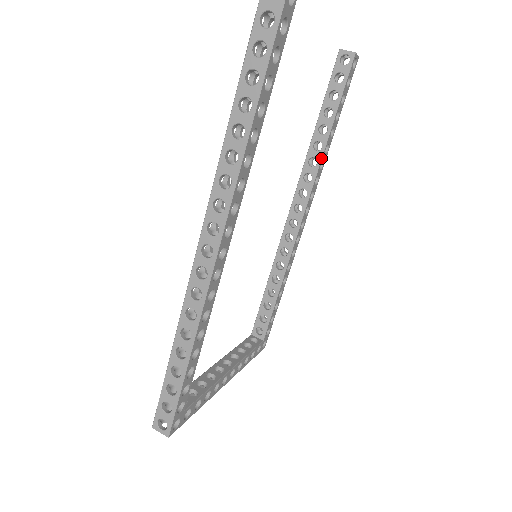
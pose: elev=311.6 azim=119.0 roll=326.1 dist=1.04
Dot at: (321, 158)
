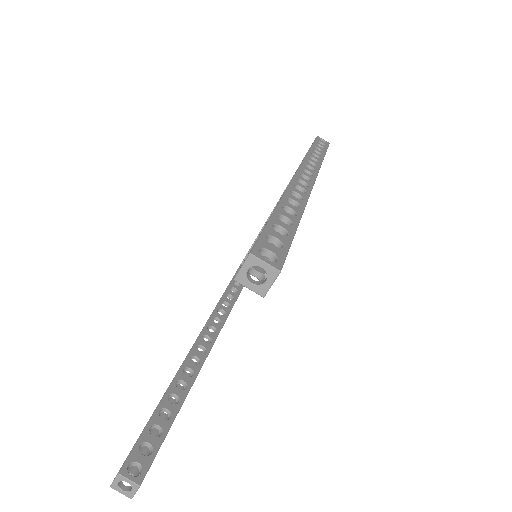
Dot at: occluded
